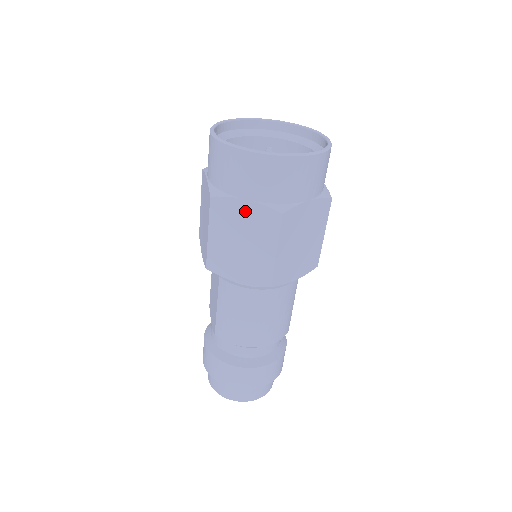
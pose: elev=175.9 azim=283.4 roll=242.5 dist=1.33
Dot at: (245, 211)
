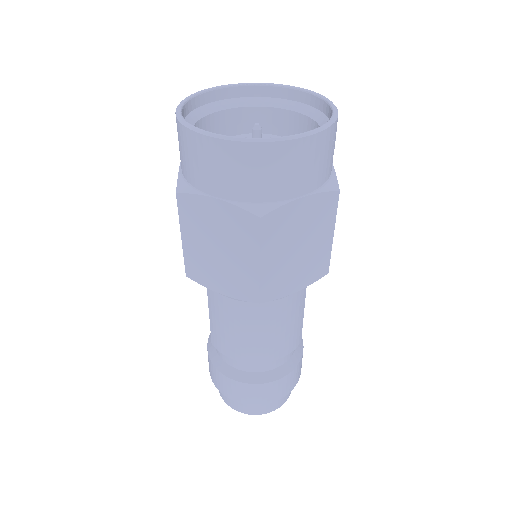
Dot at: (217, 212)
